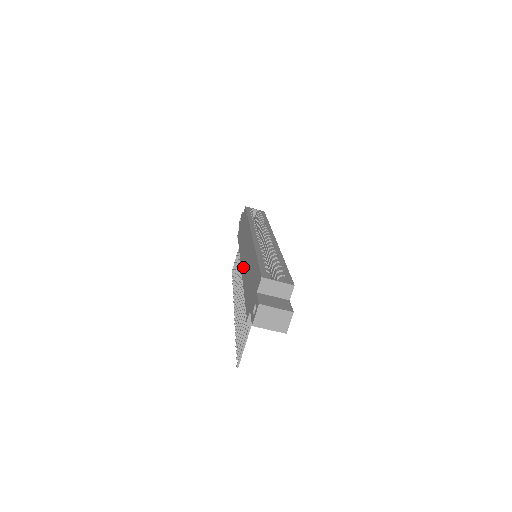
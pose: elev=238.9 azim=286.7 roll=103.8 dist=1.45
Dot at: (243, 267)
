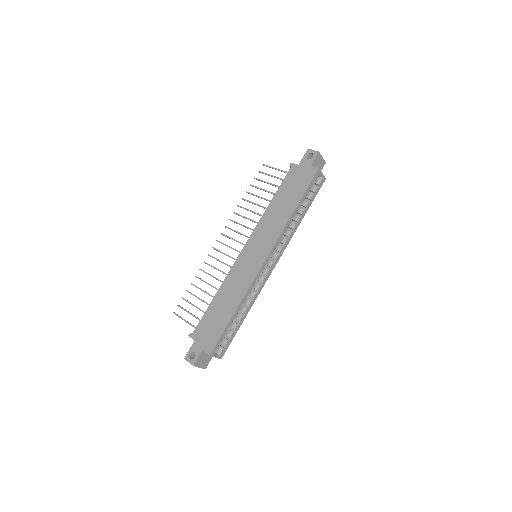
Dot at: (238, 264)
